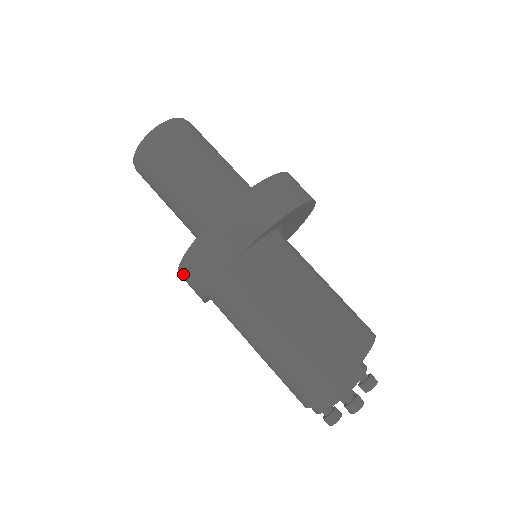
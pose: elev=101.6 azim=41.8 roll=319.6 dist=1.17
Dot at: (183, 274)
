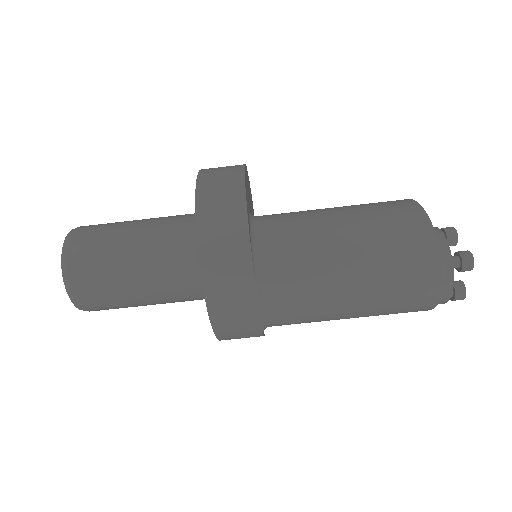
Dot at: (225, 336)
